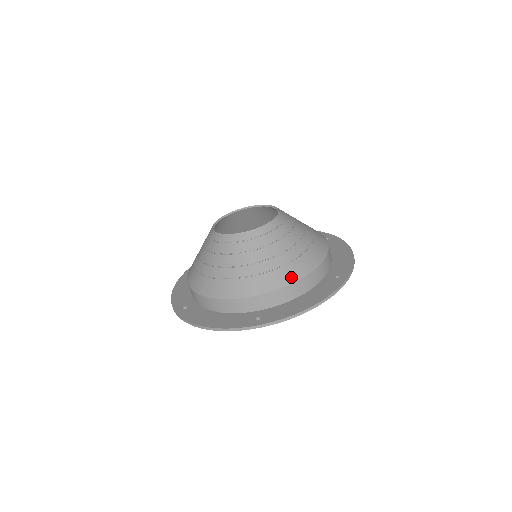
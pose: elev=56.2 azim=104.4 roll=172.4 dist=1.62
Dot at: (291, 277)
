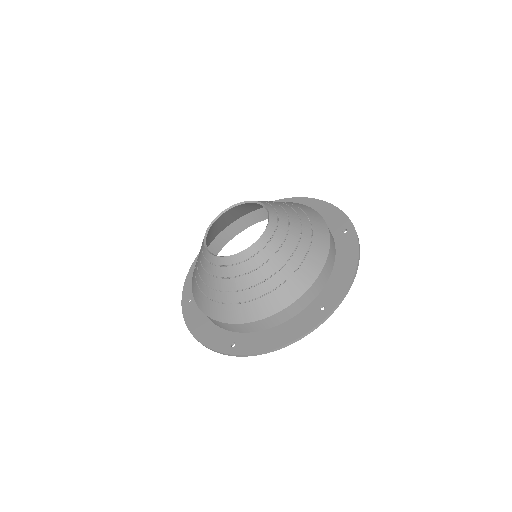
Dot at: (266, 311)
